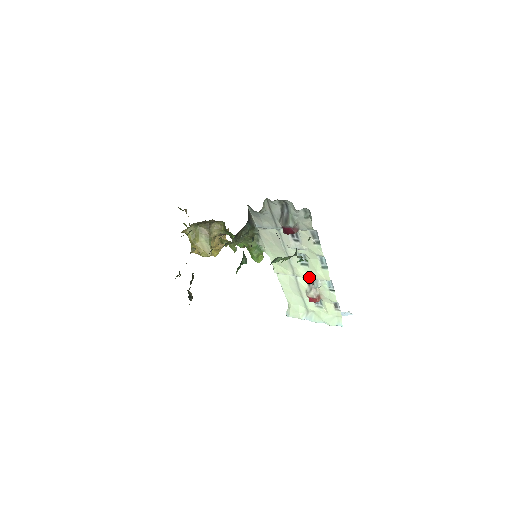
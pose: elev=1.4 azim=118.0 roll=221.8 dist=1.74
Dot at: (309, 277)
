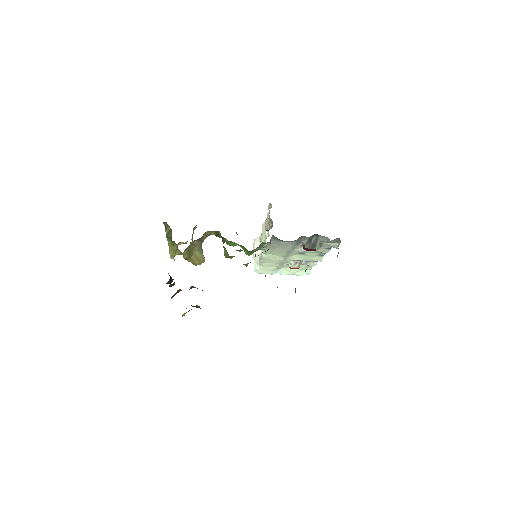
Dot at: occluded
